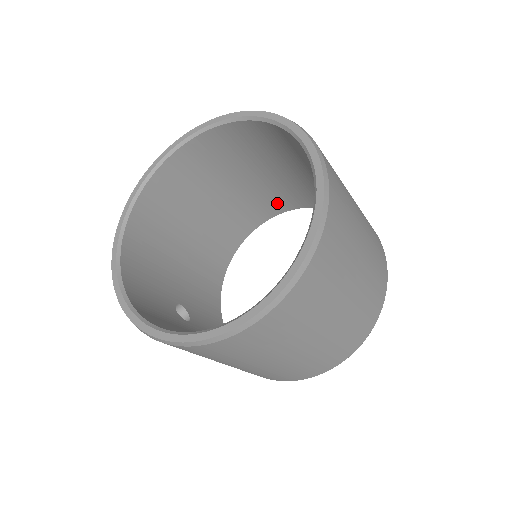
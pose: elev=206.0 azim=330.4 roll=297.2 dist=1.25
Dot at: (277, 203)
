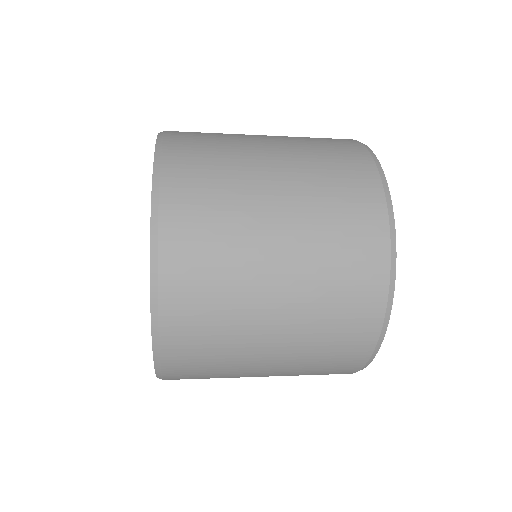
Dot at: occluded
